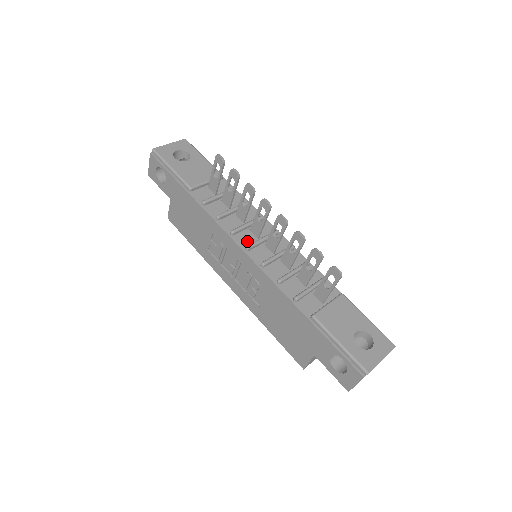
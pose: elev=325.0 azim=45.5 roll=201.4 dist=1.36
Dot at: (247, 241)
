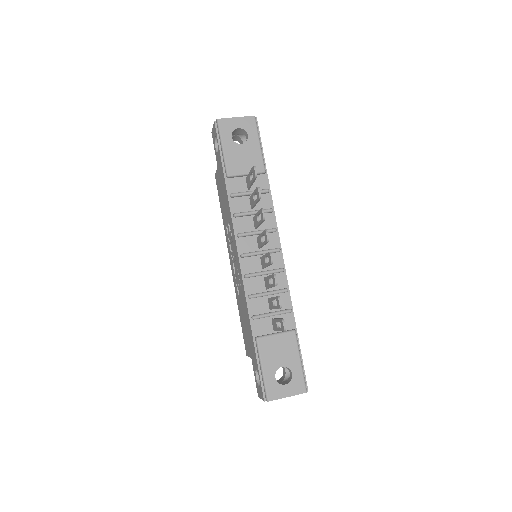
Dot at: (247, 248)
